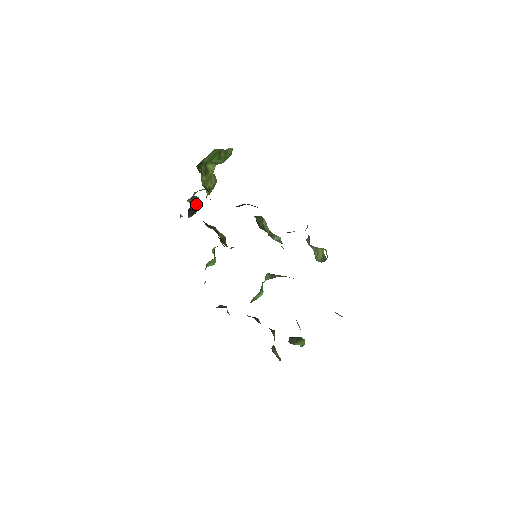
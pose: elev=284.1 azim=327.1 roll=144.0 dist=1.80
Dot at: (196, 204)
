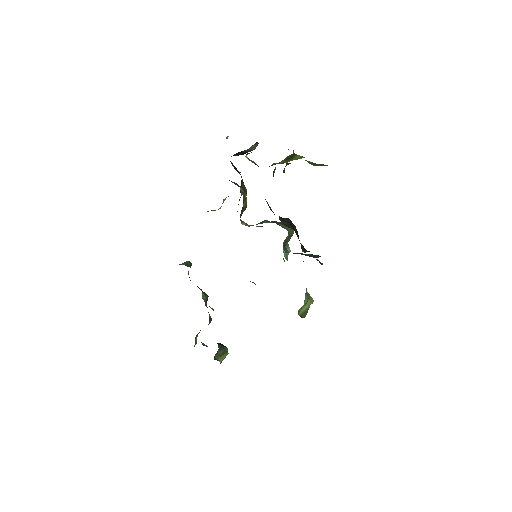
Dot at: (251, 149)
